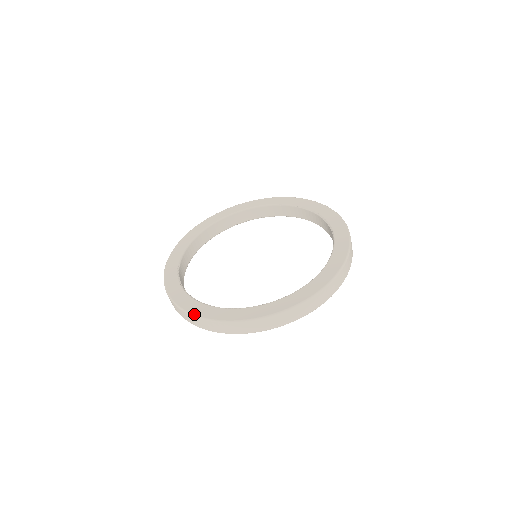
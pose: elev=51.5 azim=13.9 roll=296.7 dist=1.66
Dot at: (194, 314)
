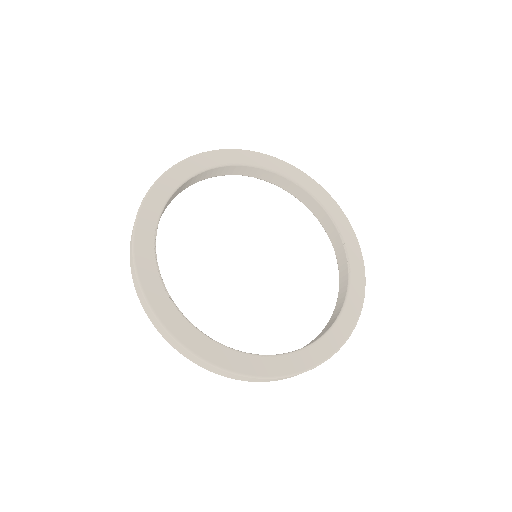
Dot at: (177, 338)
